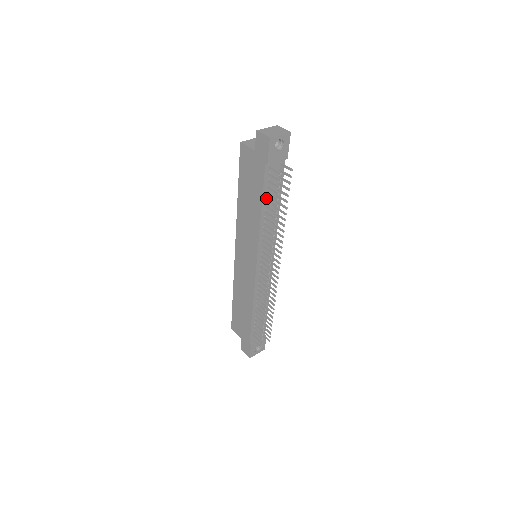
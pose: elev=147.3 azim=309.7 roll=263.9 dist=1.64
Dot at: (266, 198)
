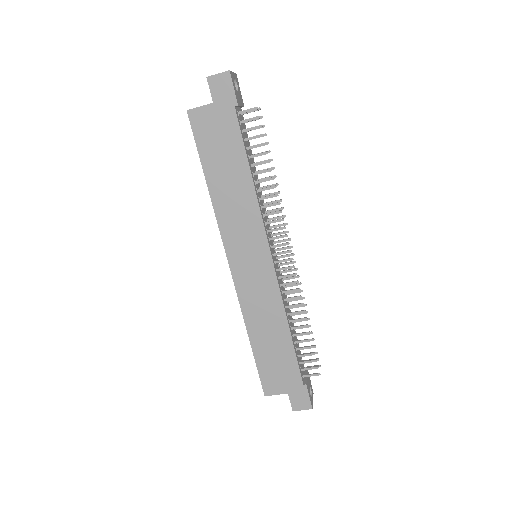
Dot at: (247, 156)
